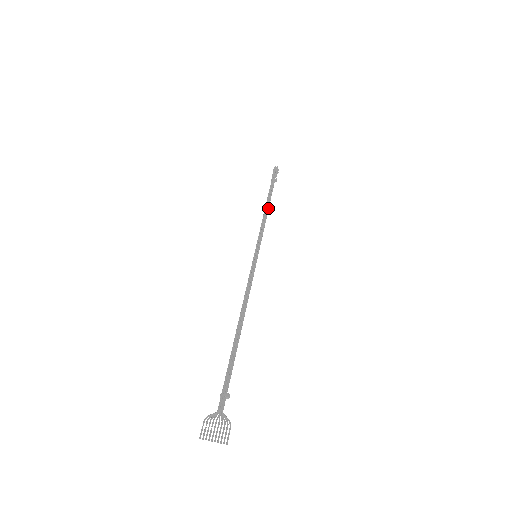
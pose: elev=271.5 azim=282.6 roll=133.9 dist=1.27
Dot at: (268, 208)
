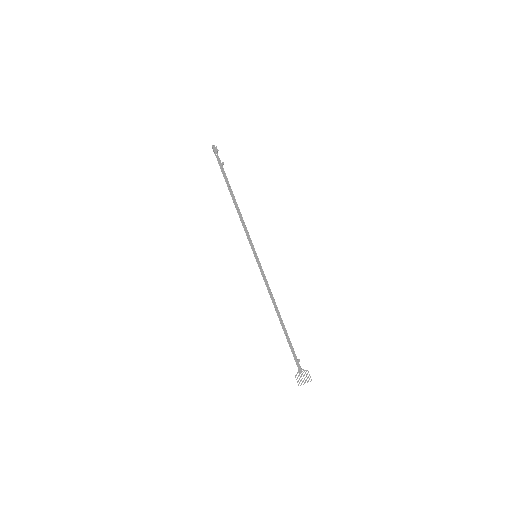
Dot at: (236, 202)
